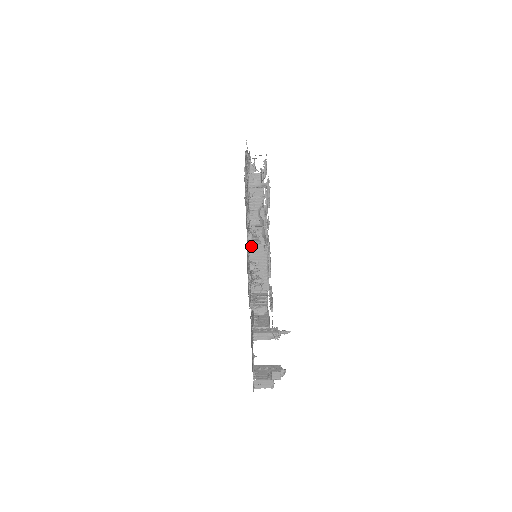
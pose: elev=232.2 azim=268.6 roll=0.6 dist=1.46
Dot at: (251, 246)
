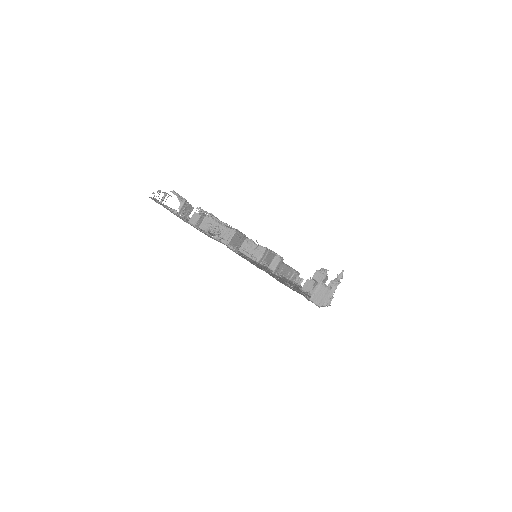
Dot at: (191, 220)
